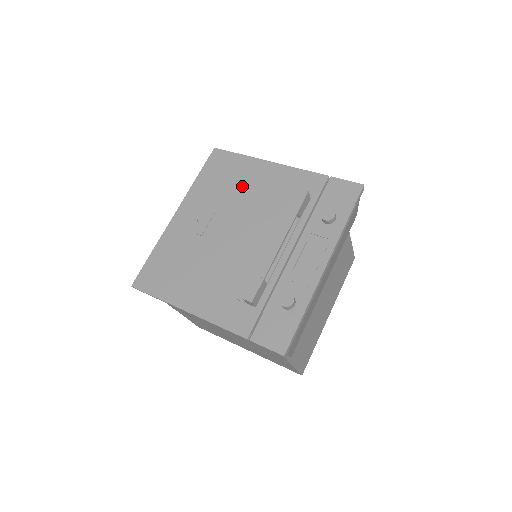
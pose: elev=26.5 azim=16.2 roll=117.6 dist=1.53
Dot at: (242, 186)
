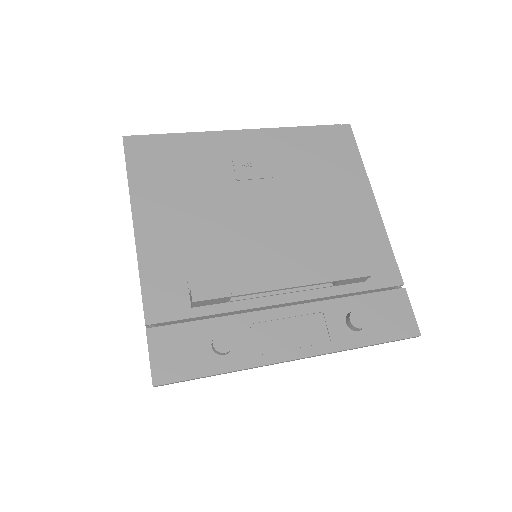
Dot at: (326, 188)
